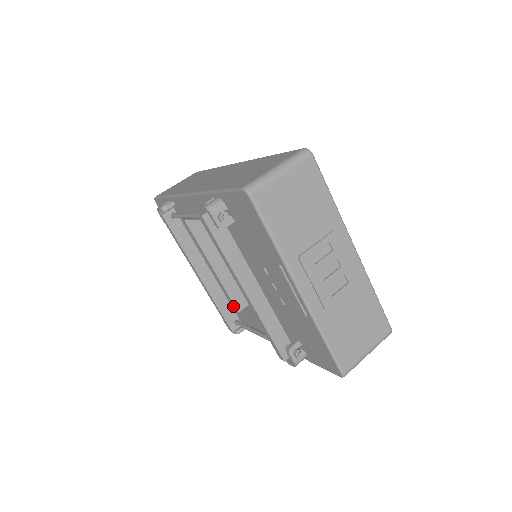
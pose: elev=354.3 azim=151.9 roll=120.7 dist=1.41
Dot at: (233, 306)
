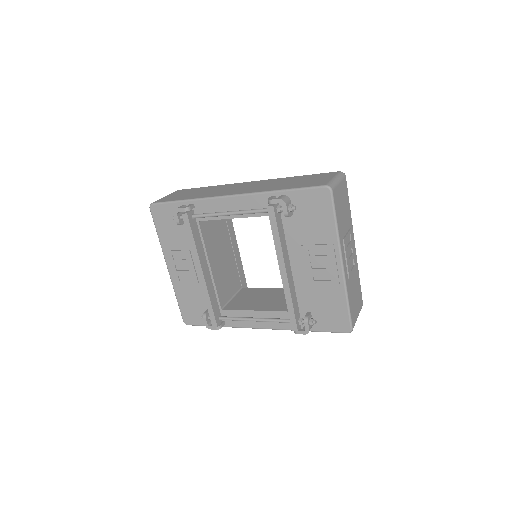
Dot at: occluded
